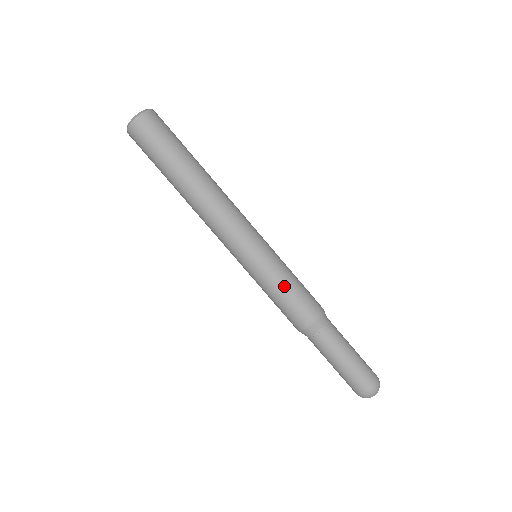
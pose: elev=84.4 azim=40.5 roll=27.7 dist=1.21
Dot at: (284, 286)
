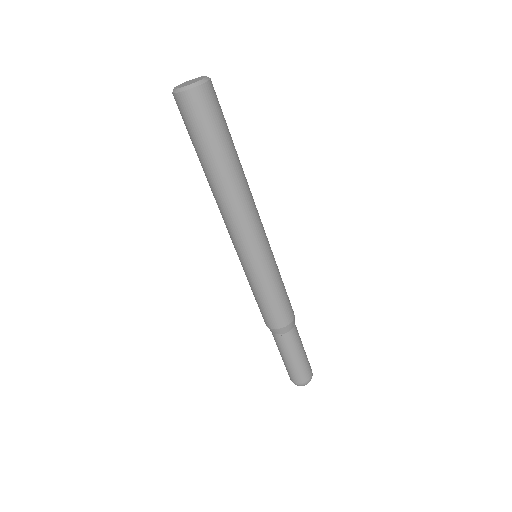
Dot at: (270, 294)
